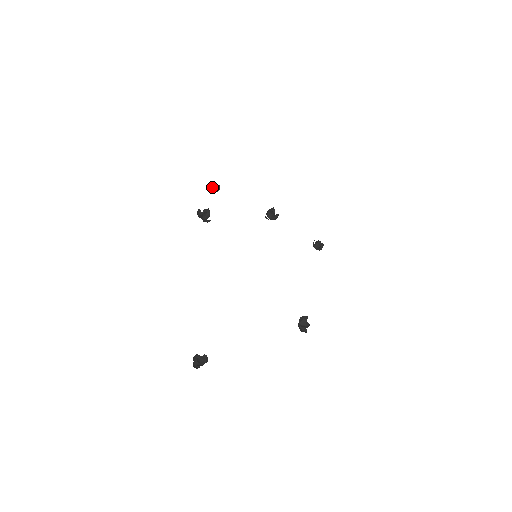
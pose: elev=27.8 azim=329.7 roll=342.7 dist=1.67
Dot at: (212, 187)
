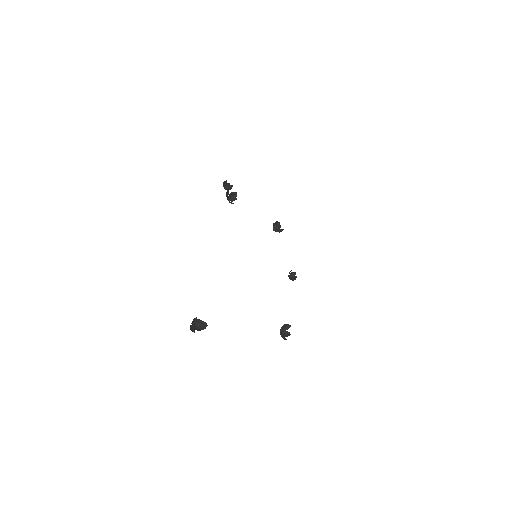
Dot at: (225, 184)
